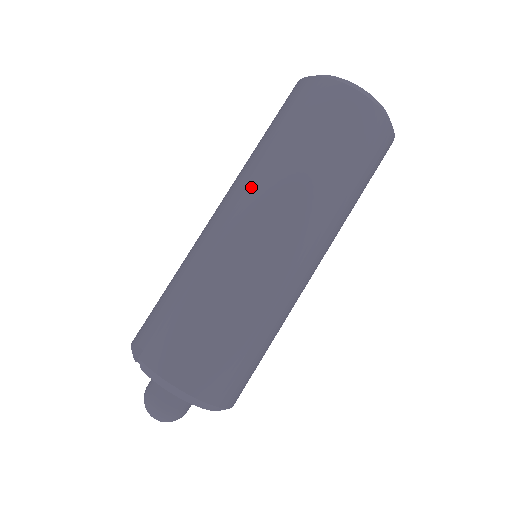
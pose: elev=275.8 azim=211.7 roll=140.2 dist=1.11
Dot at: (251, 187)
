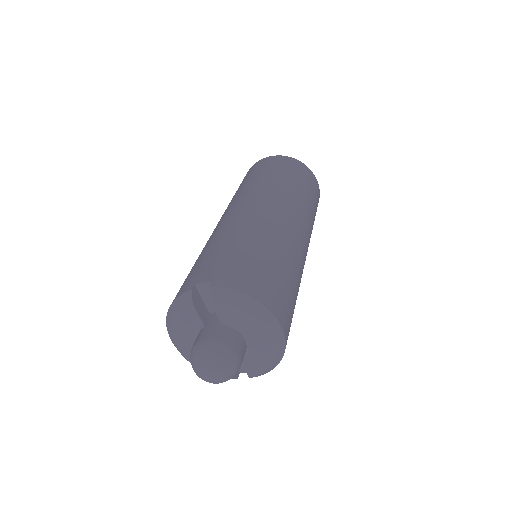
Dot at: (259, 194)
